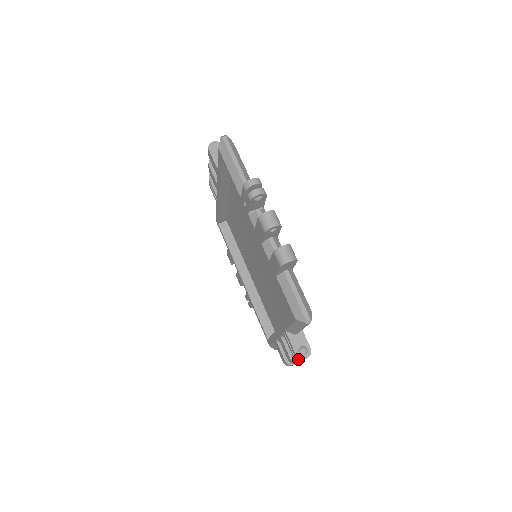
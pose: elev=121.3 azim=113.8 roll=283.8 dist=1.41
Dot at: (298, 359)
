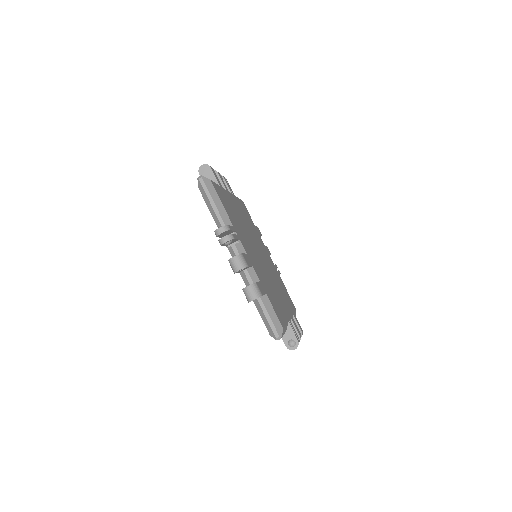
Dot at: occluded
